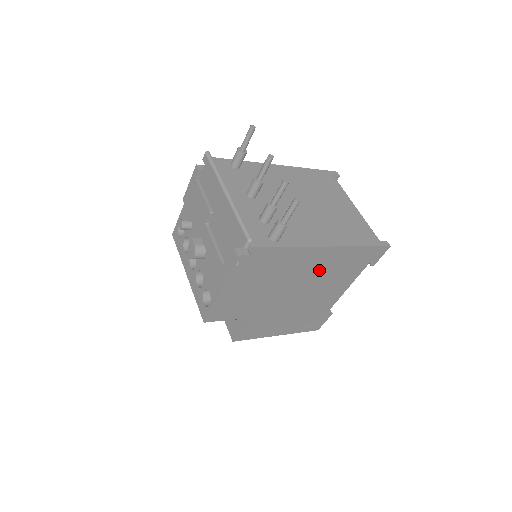
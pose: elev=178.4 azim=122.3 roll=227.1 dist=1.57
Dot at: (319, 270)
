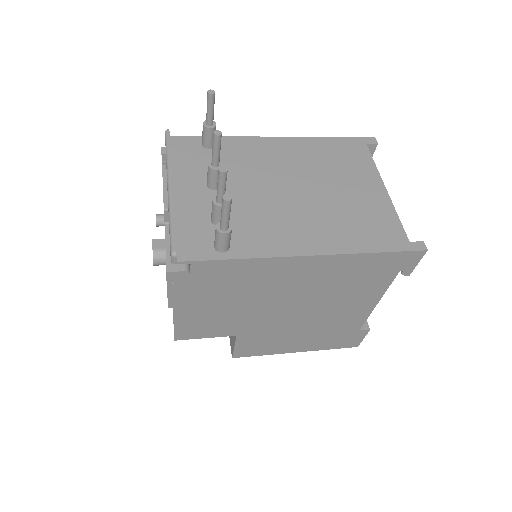
Dot at: (313, 283)
